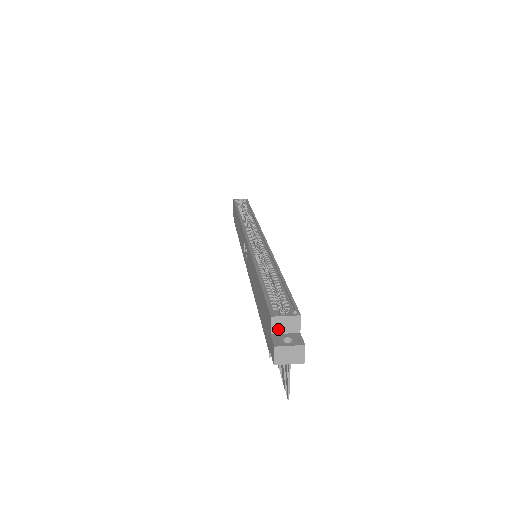
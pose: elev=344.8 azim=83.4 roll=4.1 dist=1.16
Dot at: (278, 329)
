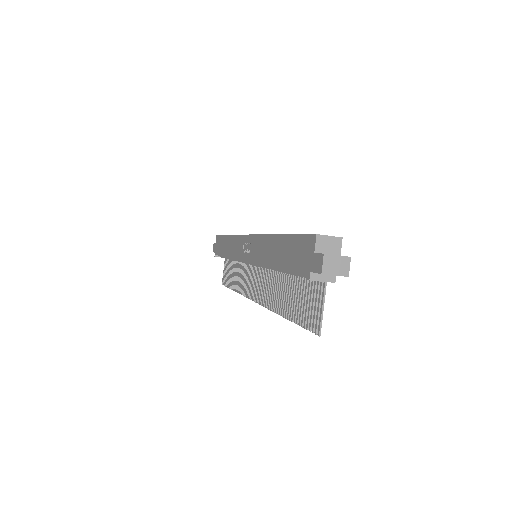
Dot at: (321, 248)
